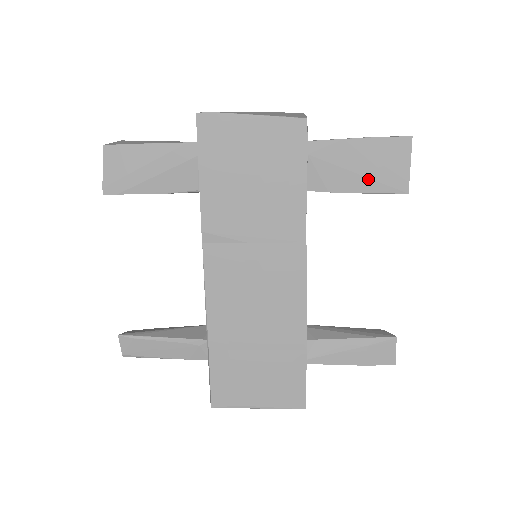
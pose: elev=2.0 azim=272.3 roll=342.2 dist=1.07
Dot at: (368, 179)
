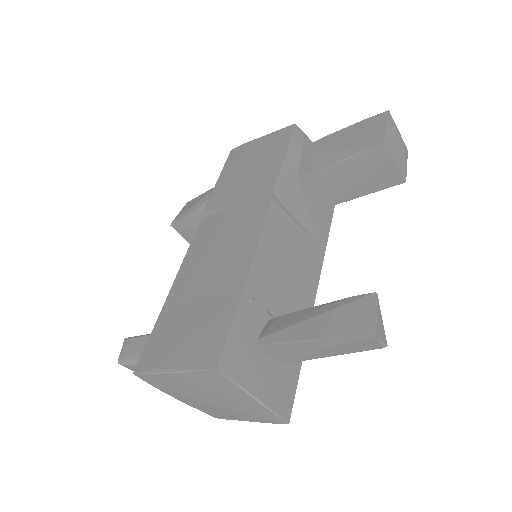
Dot at: (347, 149)
